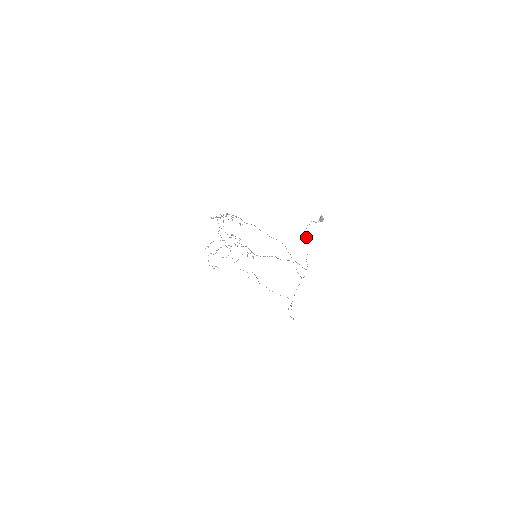
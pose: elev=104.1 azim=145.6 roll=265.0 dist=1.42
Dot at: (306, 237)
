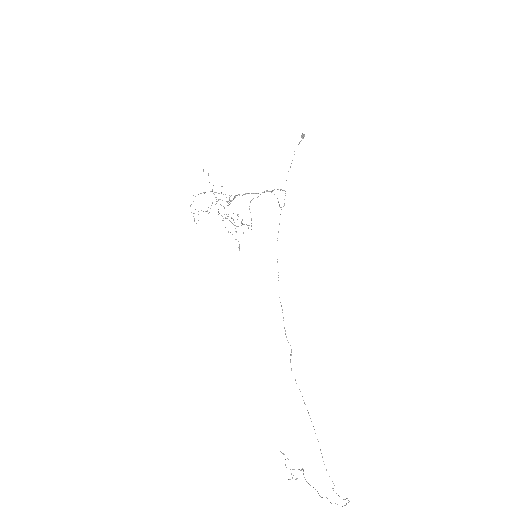
Dot at: occluded
